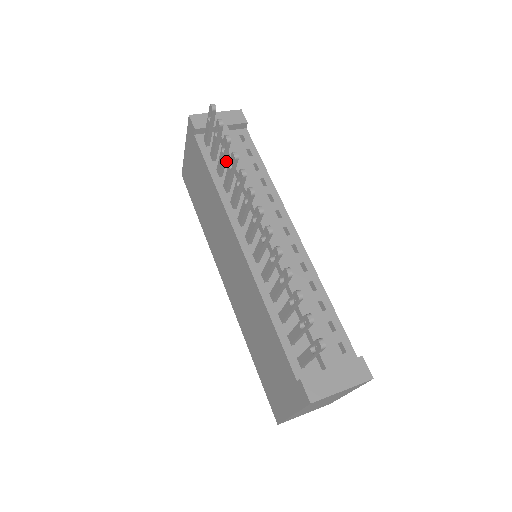
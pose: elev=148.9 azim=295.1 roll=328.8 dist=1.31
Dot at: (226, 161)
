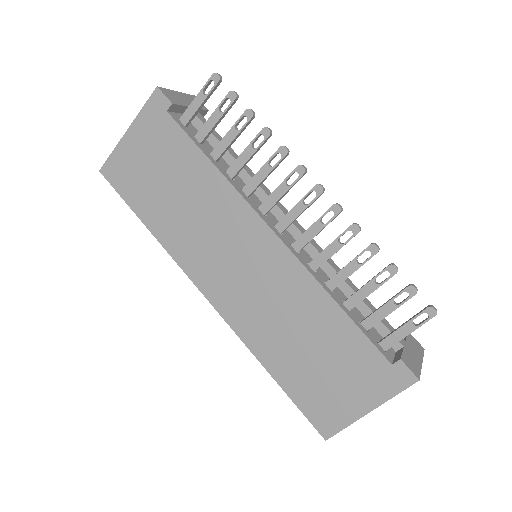
Dot at: (211, 146)
